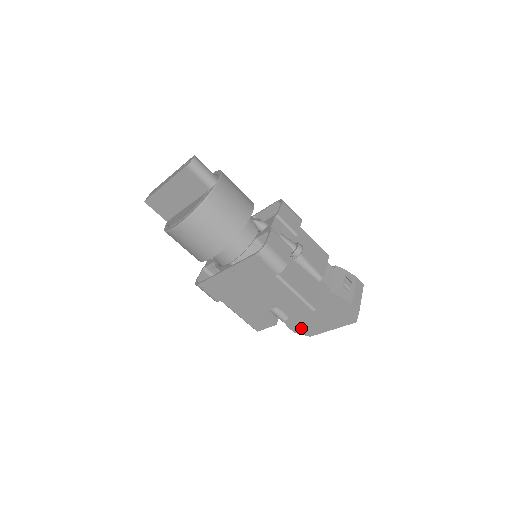
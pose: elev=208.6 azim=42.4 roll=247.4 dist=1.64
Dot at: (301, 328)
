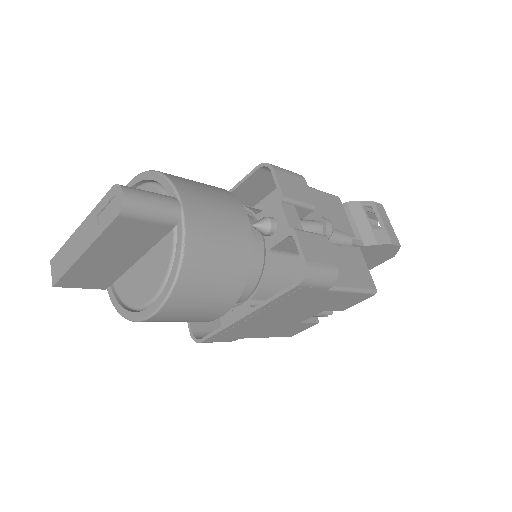
Dot at: occluded
